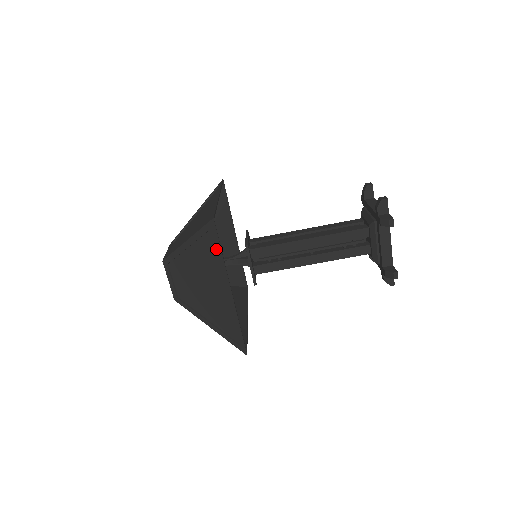
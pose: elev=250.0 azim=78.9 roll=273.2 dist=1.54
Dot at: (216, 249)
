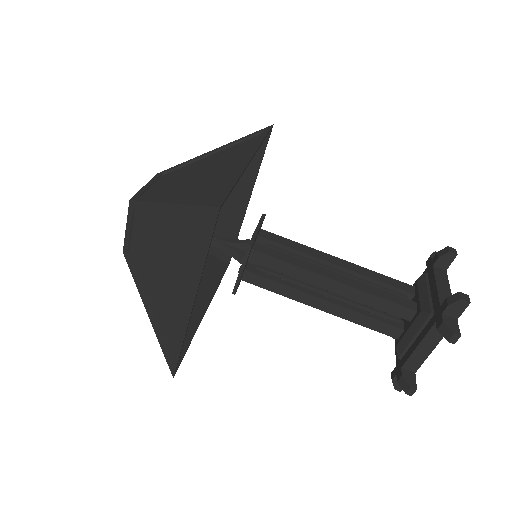
Dot at: (202, 246)
